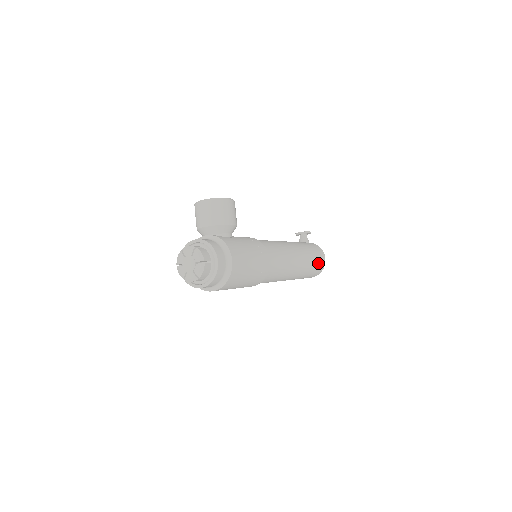
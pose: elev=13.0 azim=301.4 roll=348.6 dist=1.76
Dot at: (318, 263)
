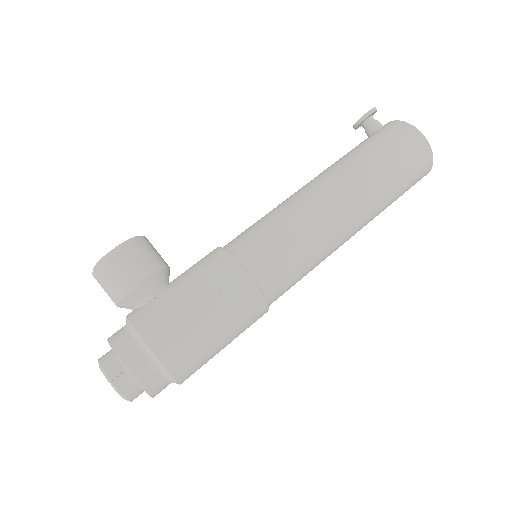
Dot at: (405, 161)
